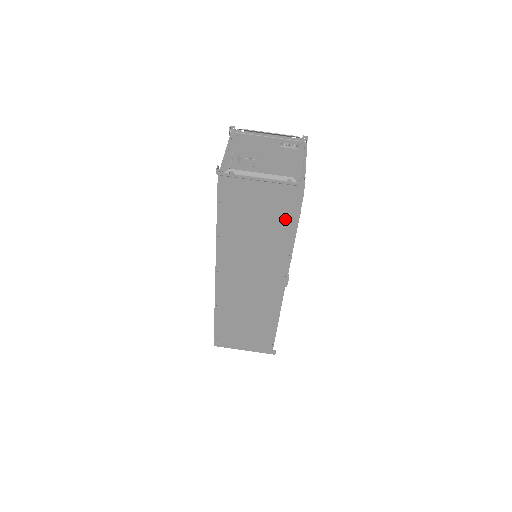
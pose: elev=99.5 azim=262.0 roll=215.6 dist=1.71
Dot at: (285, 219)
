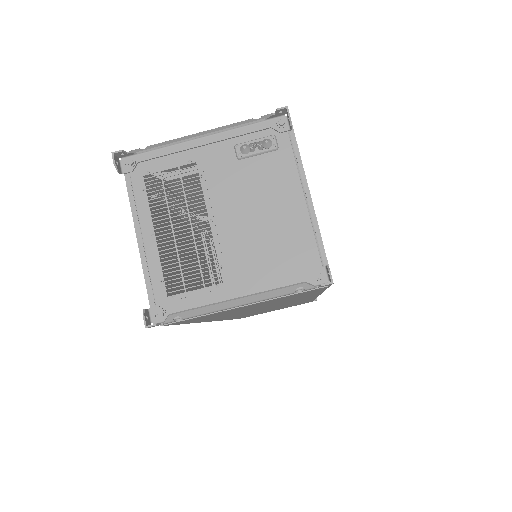
Dot at: (303, 295)
